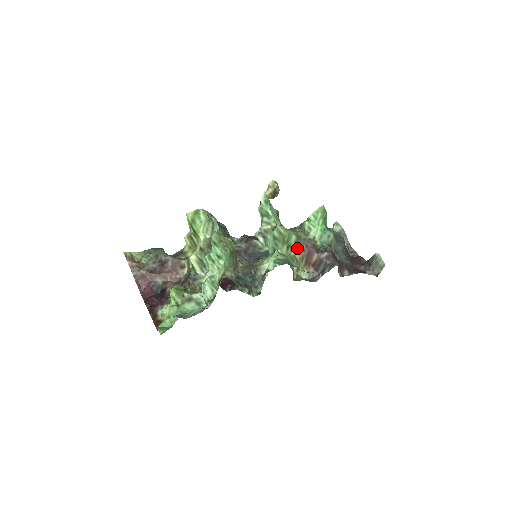
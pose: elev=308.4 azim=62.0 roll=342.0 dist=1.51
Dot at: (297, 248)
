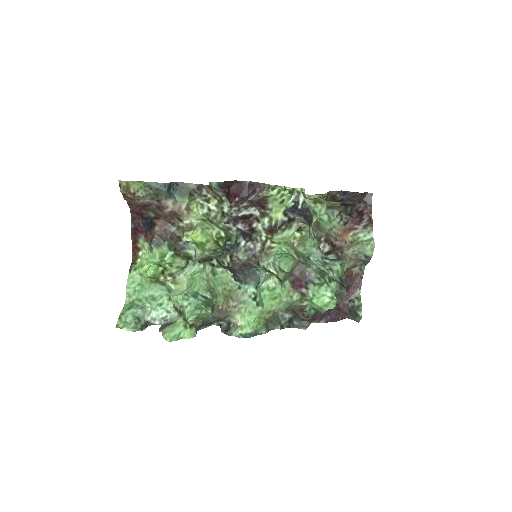
Dot at: occluded
